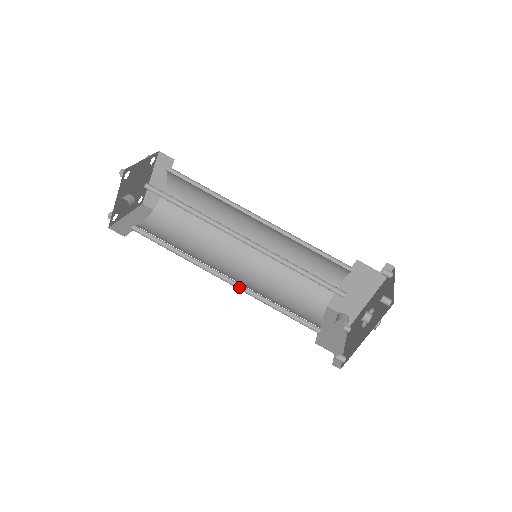
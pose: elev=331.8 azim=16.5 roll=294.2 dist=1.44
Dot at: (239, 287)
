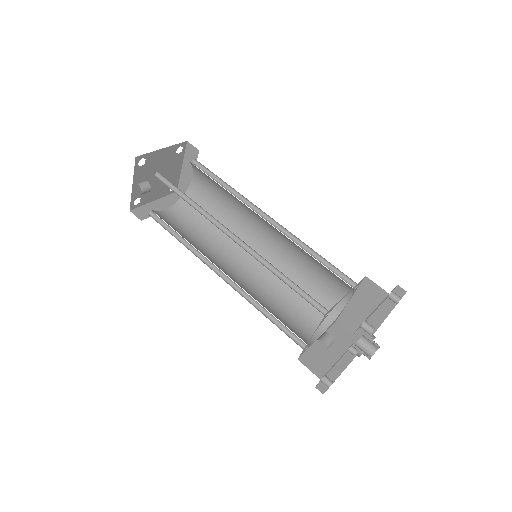
Dot at: (234, 285)
